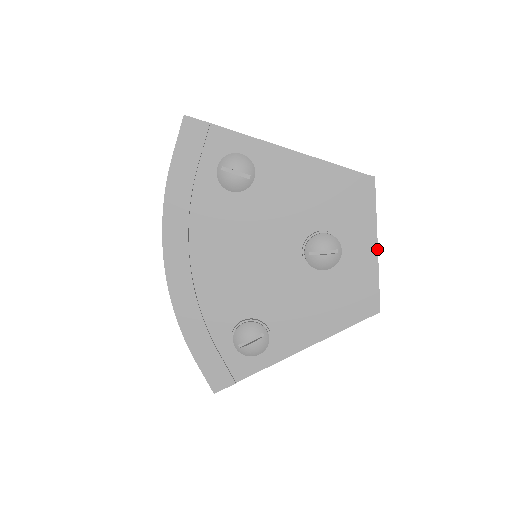
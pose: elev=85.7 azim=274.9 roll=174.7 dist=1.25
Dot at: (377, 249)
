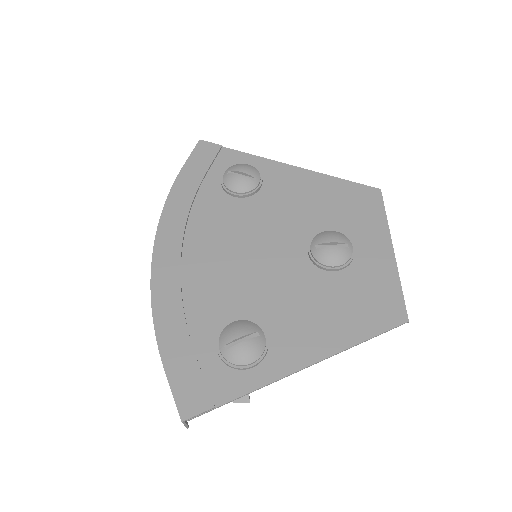
Dot at: (393, 252)
